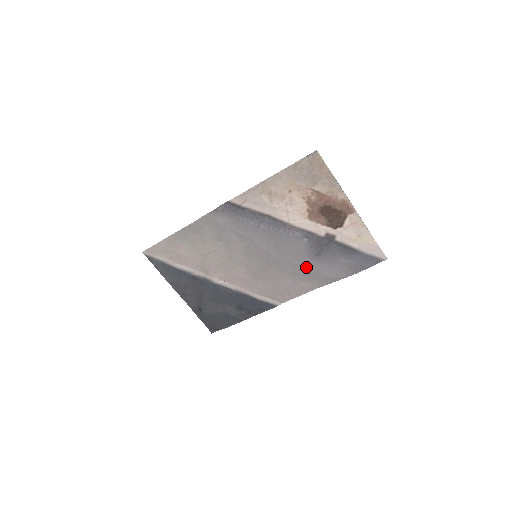
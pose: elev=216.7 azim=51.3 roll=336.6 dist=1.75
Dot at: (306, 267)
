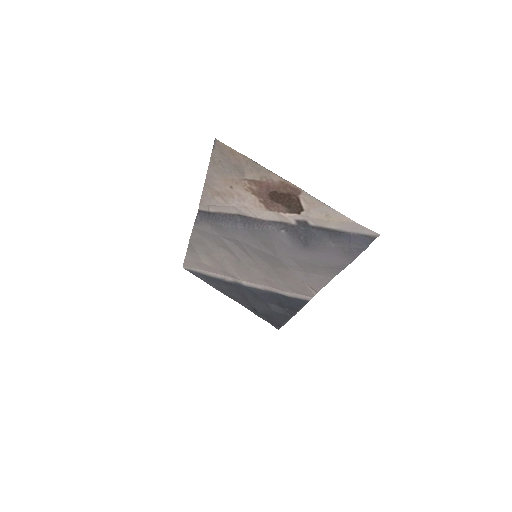
Dot at: (305, 259)
